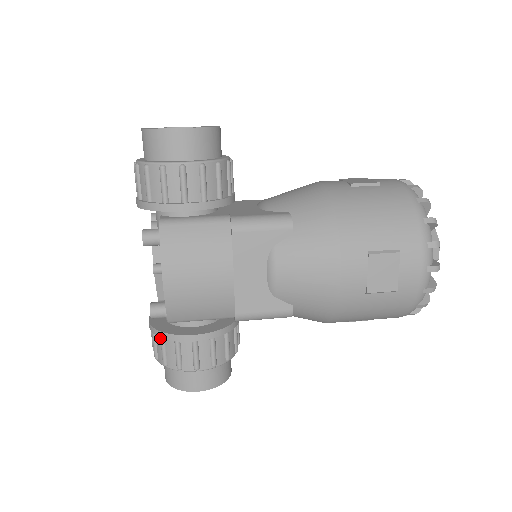
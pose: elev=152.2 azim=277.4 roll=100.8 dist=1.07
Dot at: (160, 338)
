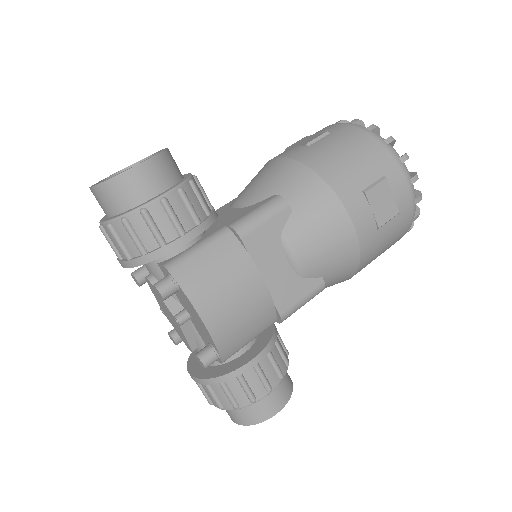
Dot at: (219, 384)
